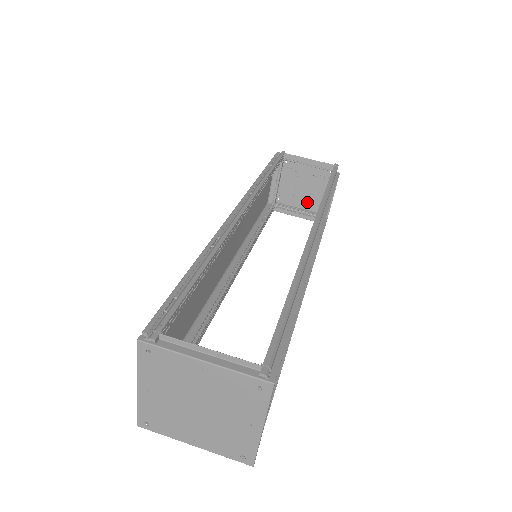
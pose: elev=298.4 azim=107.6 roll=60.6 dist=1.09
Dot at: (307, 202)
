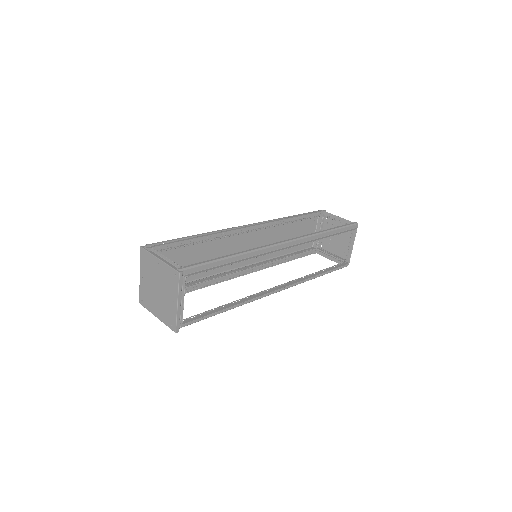
Dot at: (338, 250)
